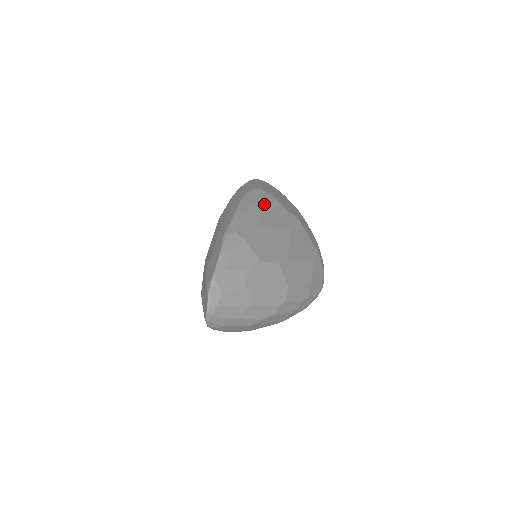
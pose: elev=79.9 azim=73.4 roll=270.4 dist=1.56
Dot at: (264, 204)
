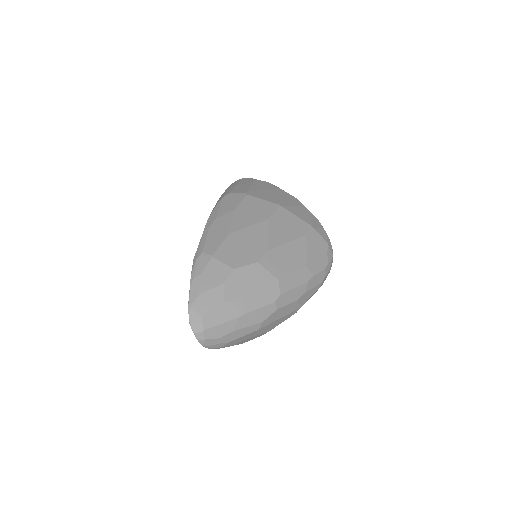
Dot at: (234, 208)
